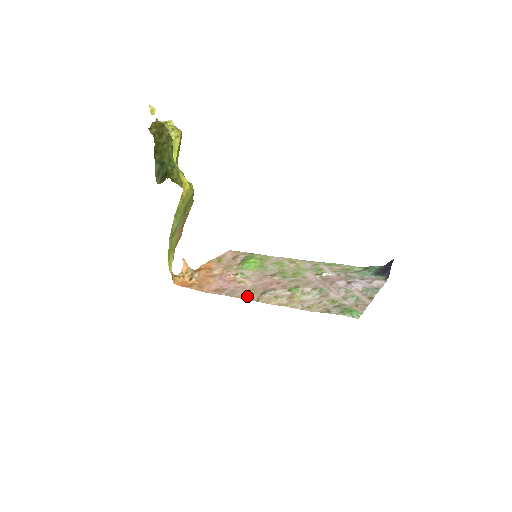
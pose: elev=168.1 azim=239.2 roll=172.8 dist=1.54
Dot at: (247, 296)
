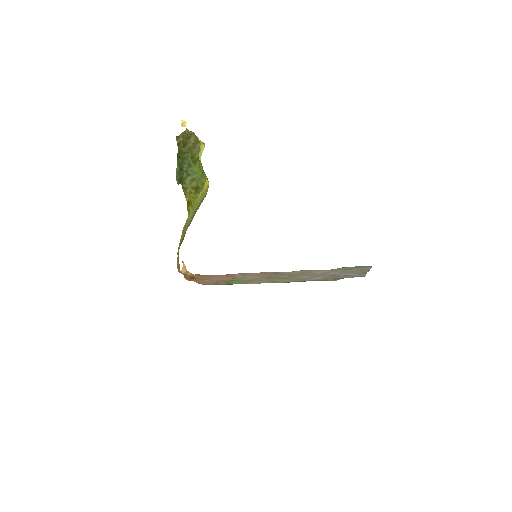
Dot at: (262, 273)
